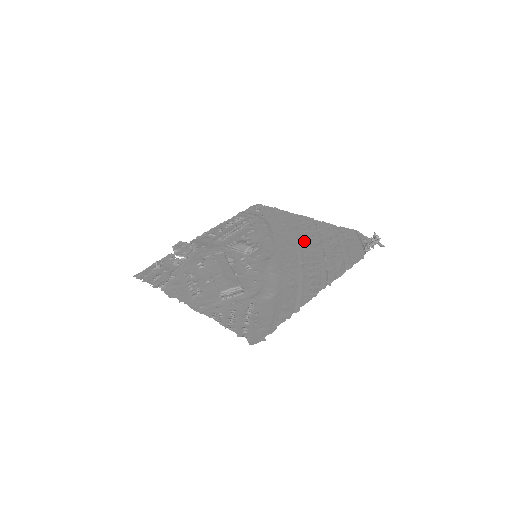
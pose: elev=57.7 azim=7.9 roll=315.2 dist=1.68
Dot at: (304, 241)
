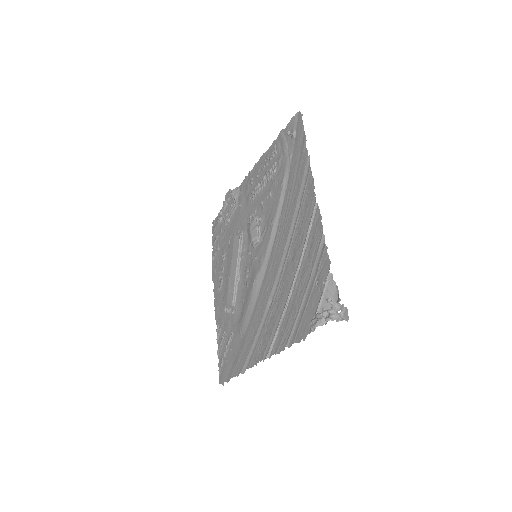
Dot at: (289, 254)
